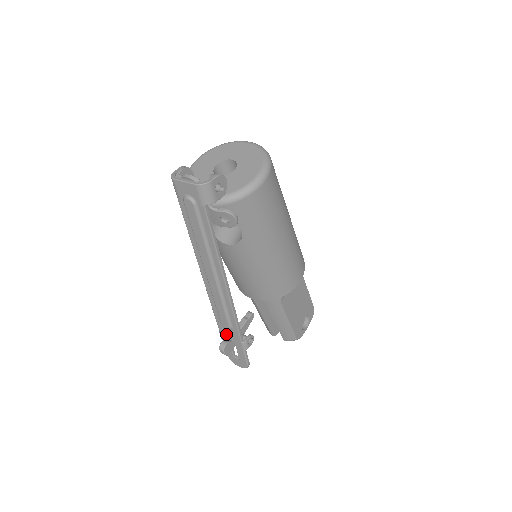
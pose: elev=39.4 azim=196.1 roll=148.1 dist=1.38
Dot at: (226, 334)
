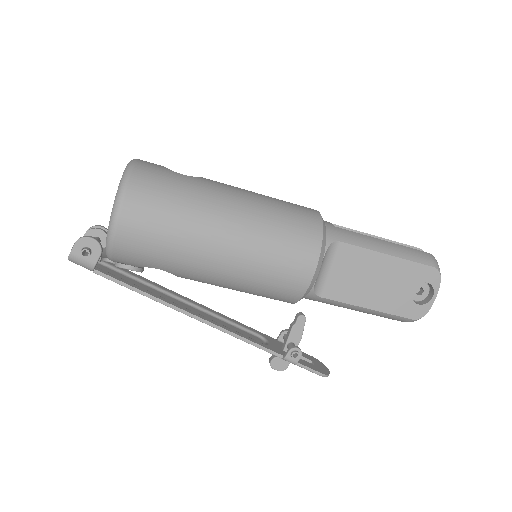
Dot at: occluded
